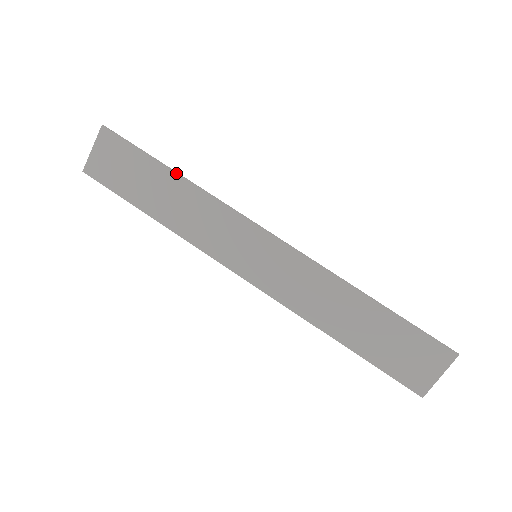
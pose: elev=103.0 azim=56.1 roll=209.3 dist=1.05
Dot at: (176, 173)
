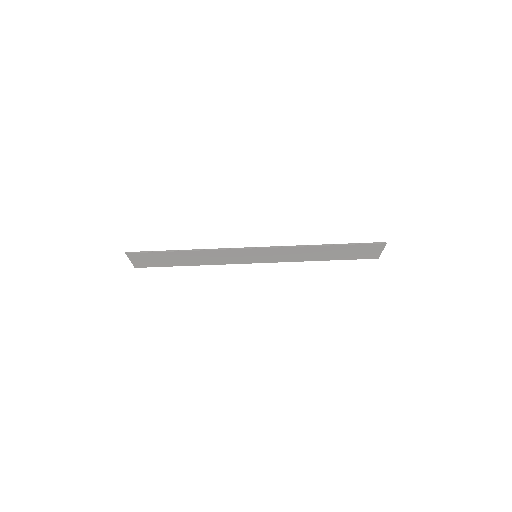
Dot at: (185, 251)
